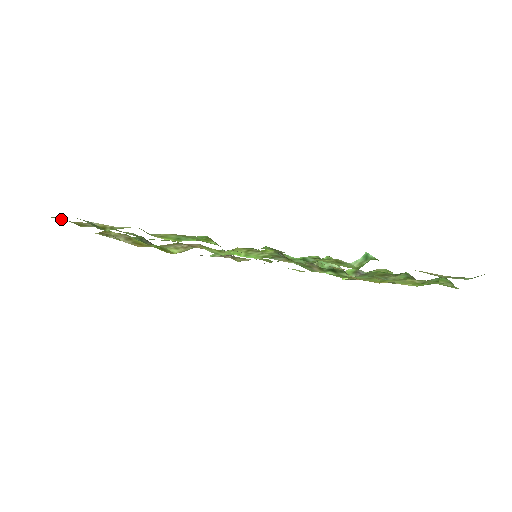
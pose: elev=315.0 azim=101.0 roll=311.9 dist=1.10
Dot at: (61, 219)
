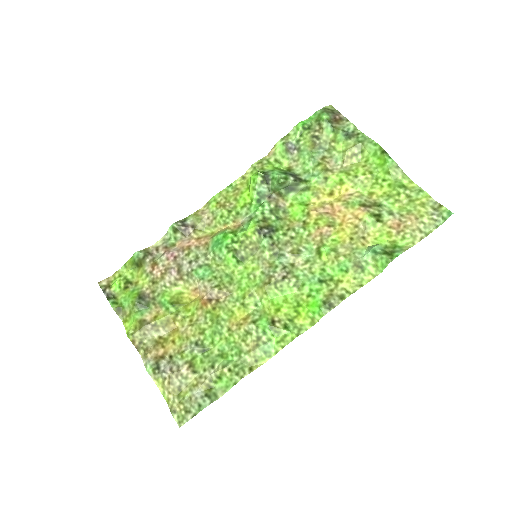
Dot at: (176, 410)
